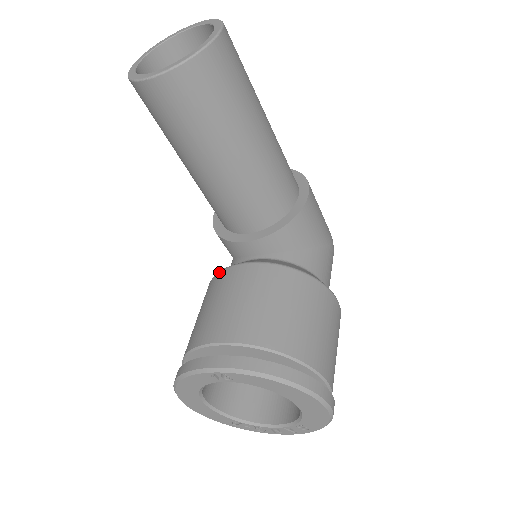
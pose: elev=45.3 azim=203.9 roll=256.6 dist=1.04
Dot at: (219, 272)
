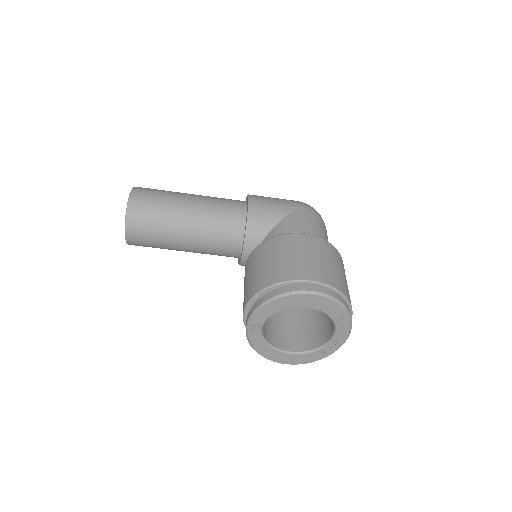
Dot at: occluded
